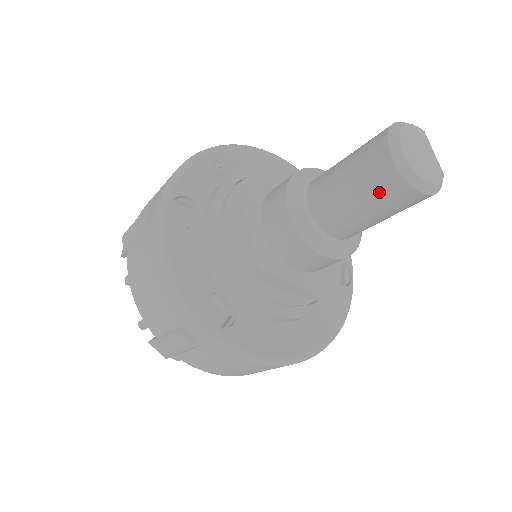
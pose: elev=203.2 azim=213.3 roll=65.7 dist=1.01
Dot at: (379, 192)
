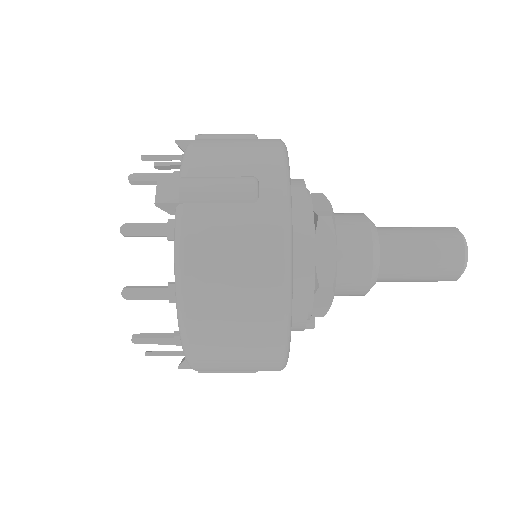
Dot at: (442, 240)
